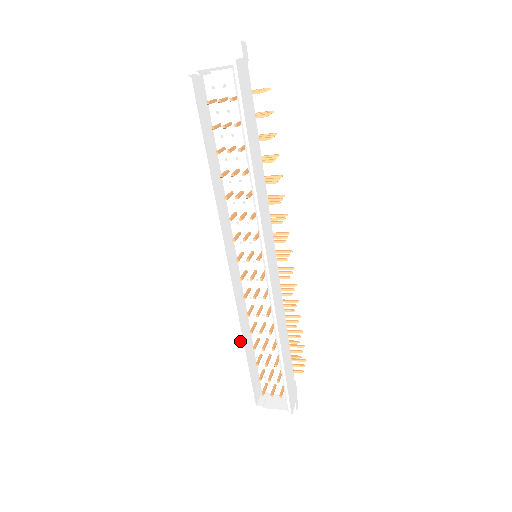
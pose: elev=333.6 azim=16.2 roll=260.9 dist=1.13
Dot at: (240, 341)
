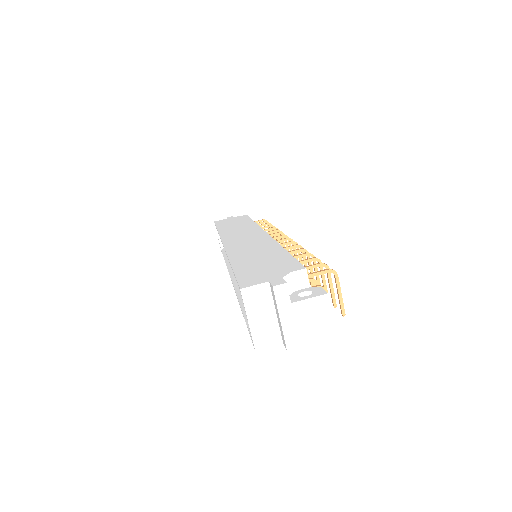
Dot at: occluded
